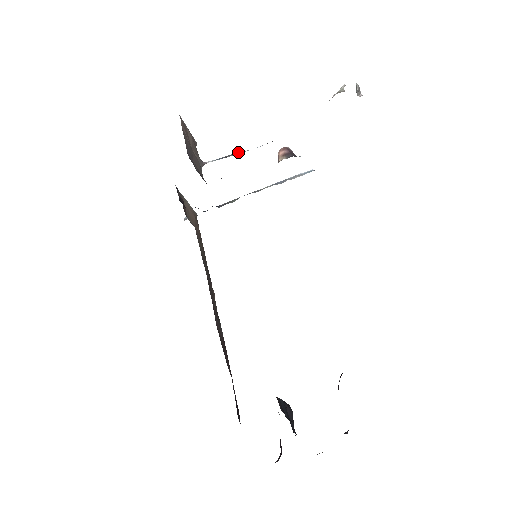
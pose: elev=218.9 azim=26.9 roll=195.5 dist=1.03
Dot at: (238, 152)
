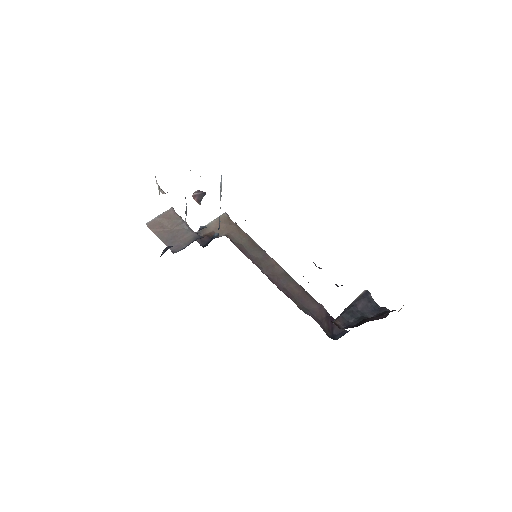
Dot at: occluded
